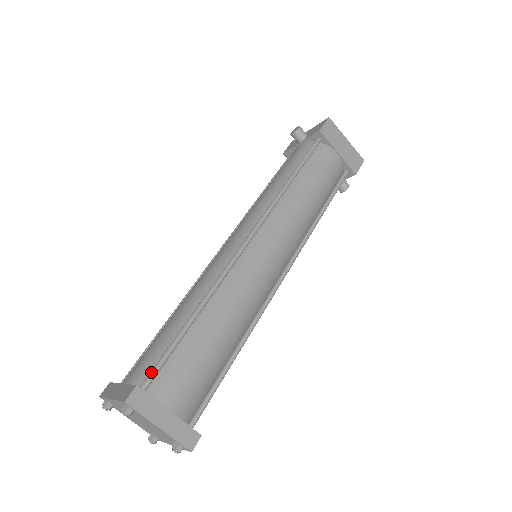
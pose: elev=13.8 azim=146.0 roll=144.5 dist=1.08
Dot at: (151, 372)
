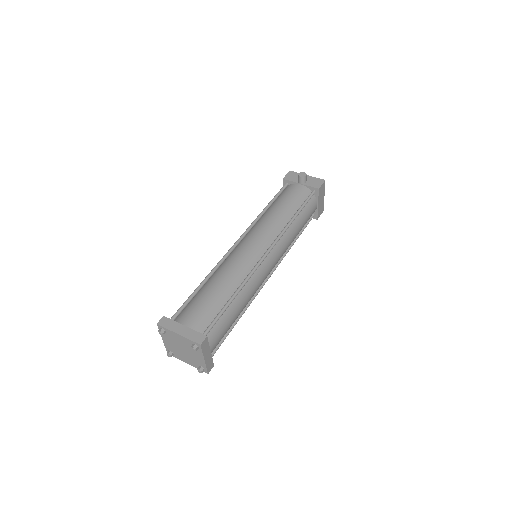
Dot at: (210, 327)
